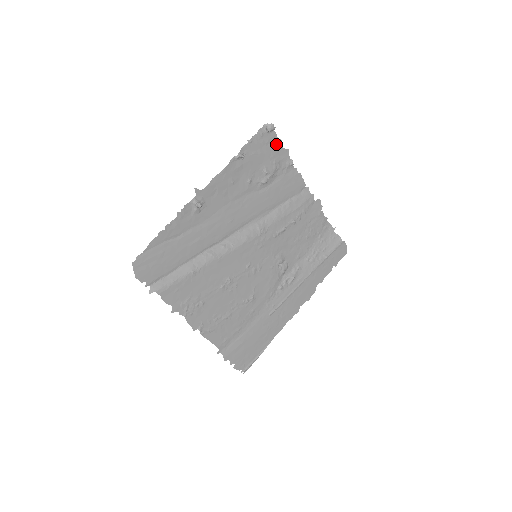
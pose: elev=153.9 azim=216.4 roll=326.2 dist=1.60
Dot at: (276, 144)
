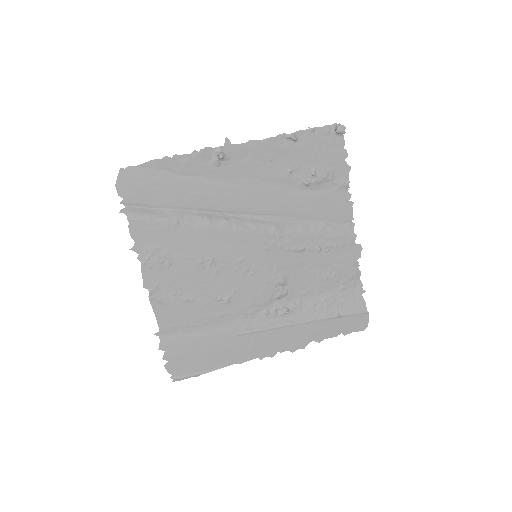
Dot at: (339, 152)
